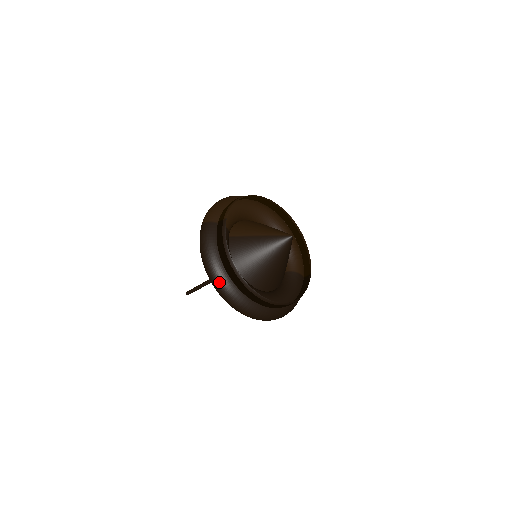
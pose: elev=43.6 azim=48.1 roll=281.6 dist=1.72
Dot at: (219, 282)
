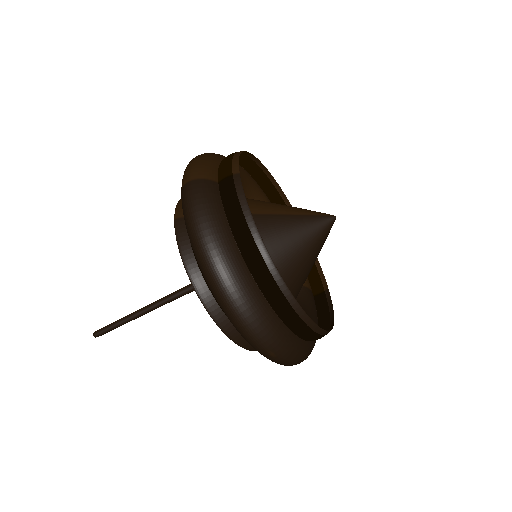
Dot at: (236, 289)
